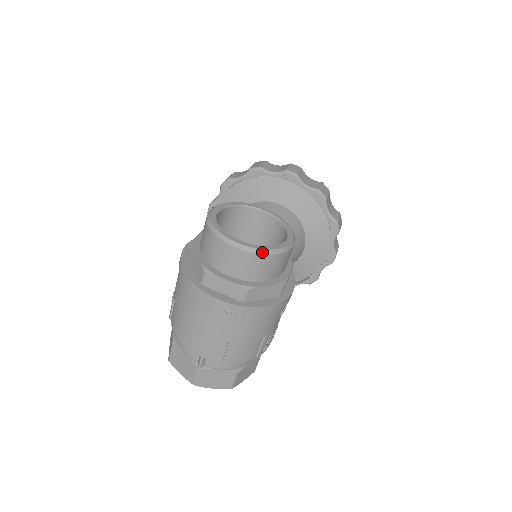
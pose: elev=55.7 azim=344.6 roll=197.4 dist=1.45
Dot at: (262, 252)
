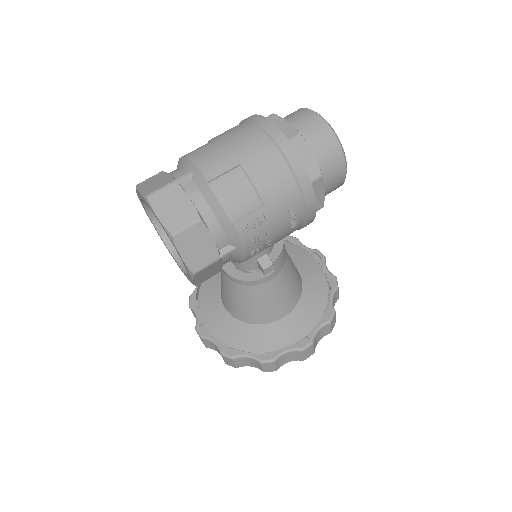
Dot at: (332, 129)
